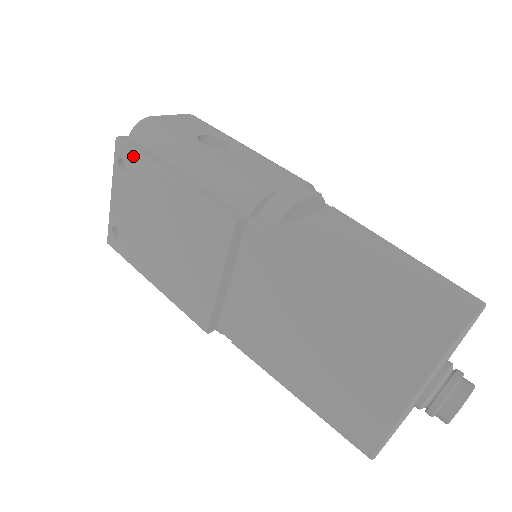
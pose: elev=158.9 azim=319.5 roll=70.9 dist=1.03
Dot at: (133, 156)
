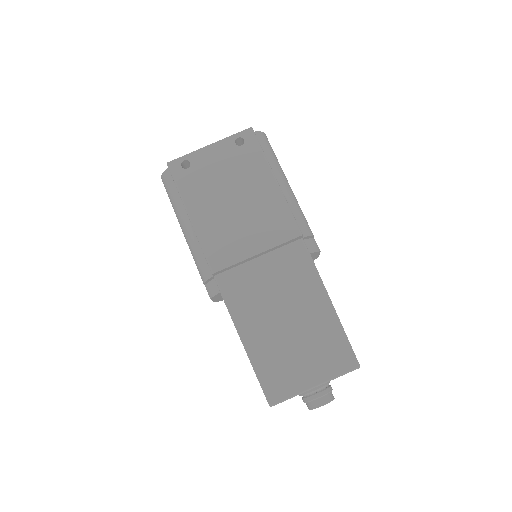
Dot at: (256, 147)
